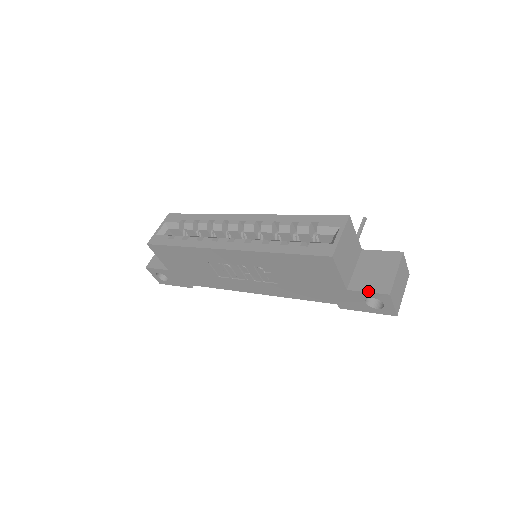
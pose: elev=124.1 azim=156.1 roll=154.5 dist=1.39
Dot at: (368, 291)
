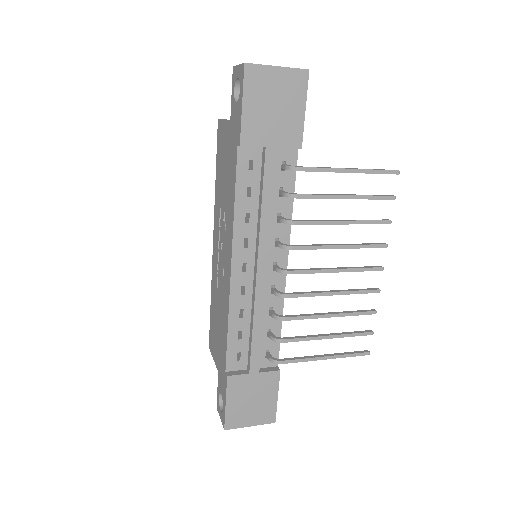
Dot at: (233, 94)
